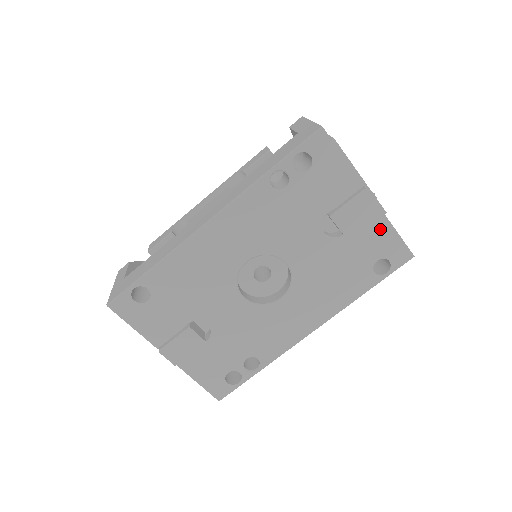
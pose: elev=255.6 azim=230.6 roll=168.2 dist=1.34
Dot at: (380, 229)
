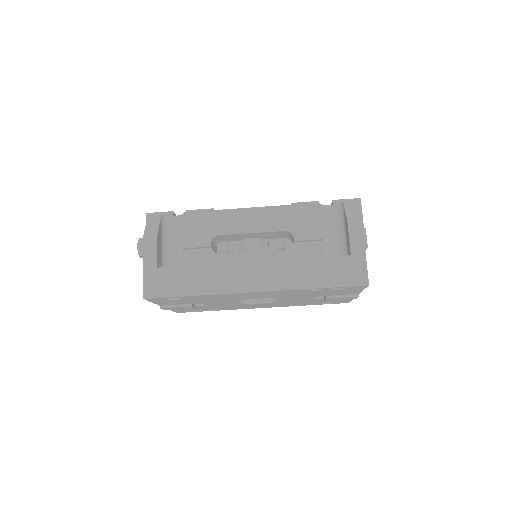
Dot at: occluded
